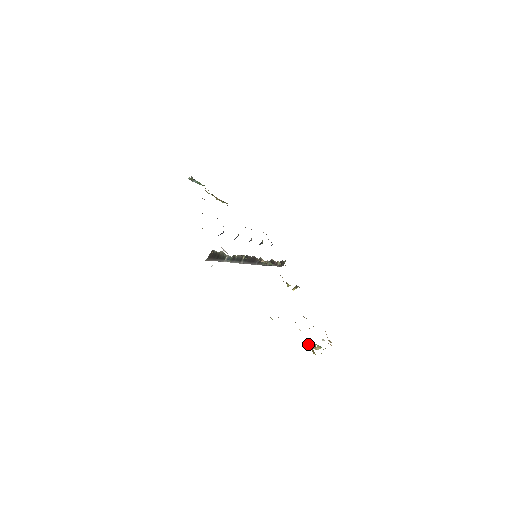
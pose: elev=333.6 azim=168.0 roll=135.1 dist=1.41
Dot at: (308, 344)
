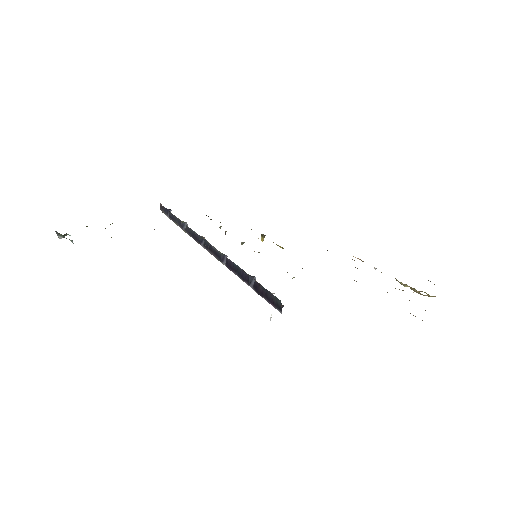
Dot at: occluded
